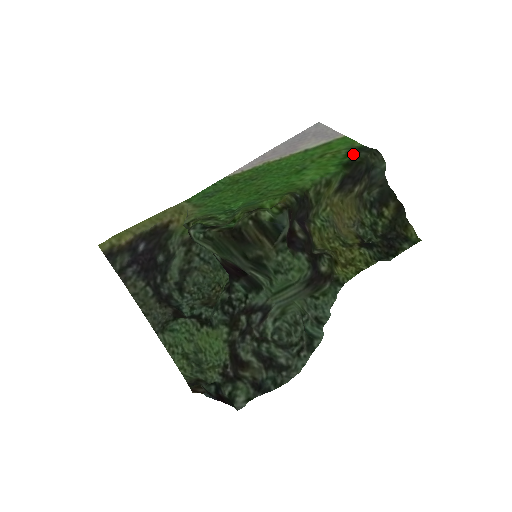
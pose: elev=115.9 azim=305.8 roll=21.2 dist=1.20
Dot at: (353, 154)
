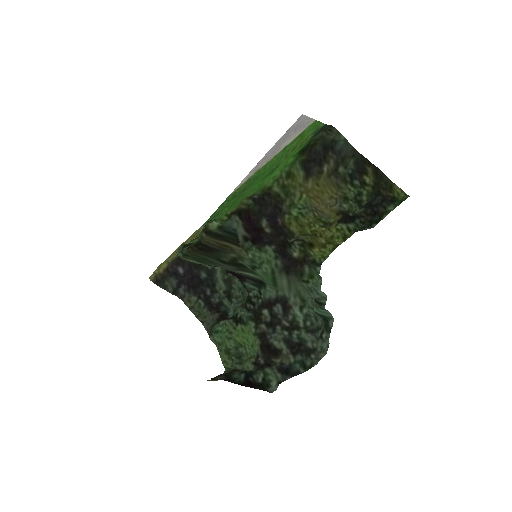
Dot at: (312, 138)
